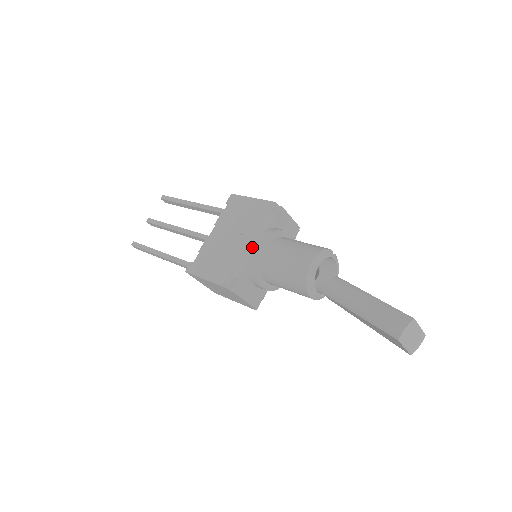
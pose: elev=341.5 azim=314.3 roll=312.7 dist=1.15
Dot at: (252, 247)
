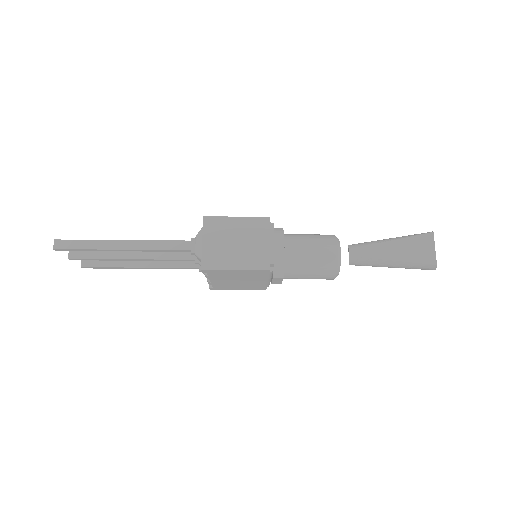
Dot at: occluded
